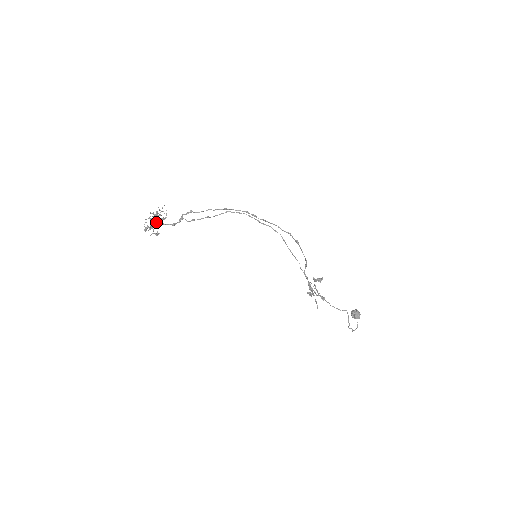
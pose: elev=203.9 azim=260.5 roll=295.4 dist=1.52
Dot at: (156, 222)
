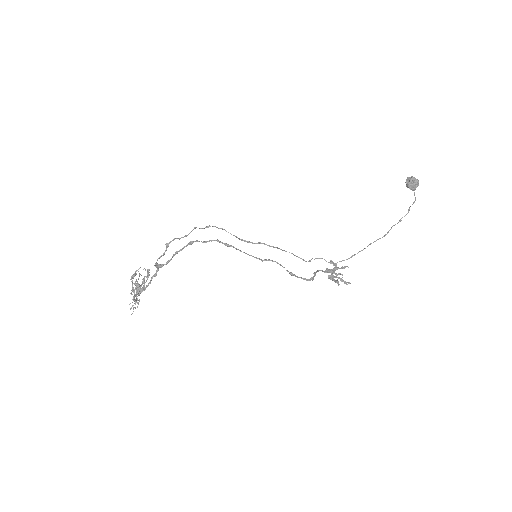
Dot at: (140, 291)
